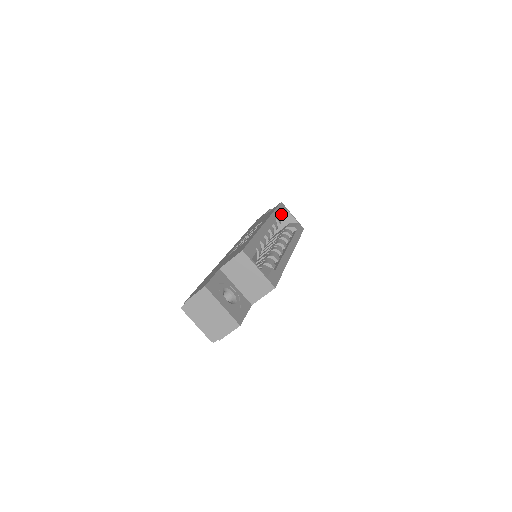
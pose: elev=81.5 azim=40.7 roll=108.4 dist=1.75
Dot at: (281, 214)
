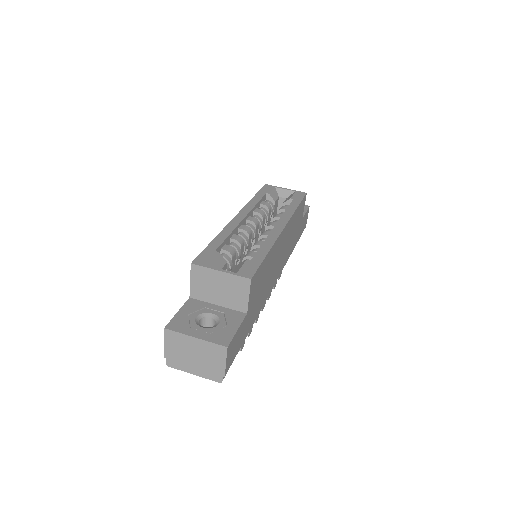
Dot at: (267, 196)
